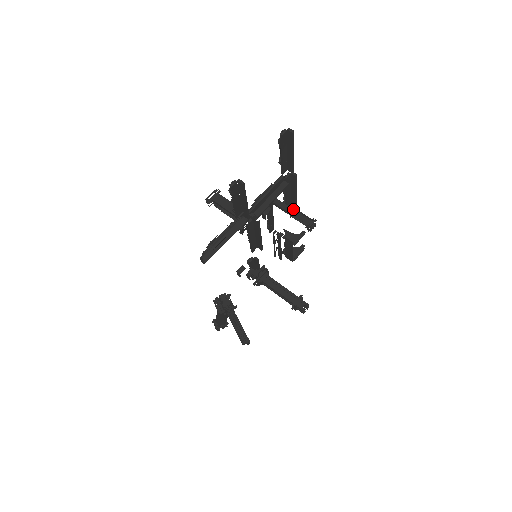
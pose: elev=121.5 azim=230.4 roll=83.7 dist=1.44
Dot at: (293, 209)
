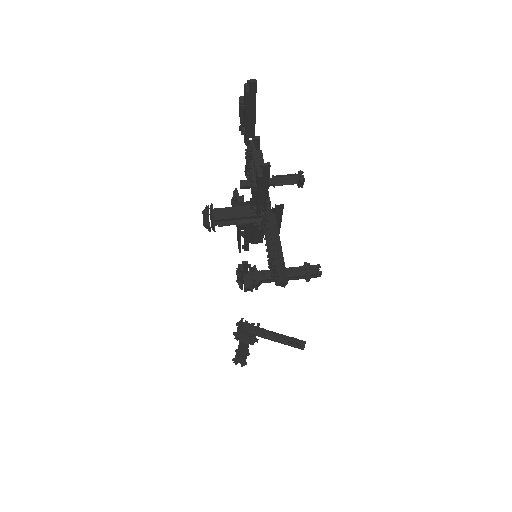
Dot at: (270, 178)
